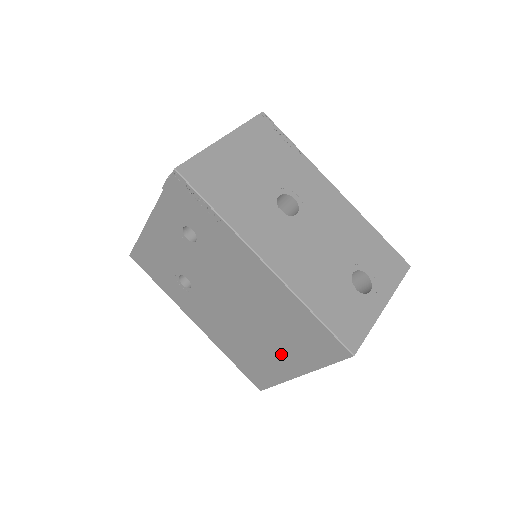
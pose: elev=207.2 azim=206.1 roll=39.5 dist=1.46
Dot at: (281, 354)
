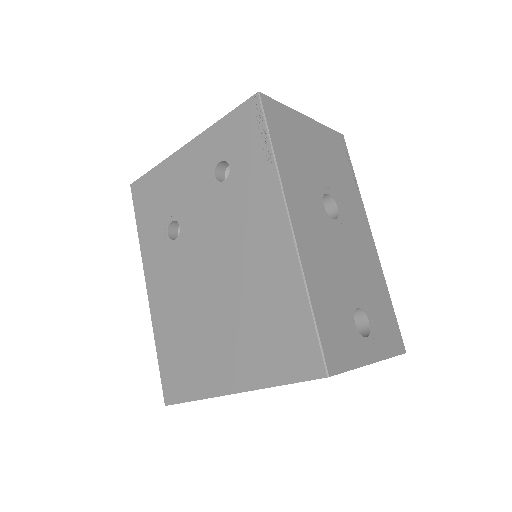
Dot at: (230, 354)
